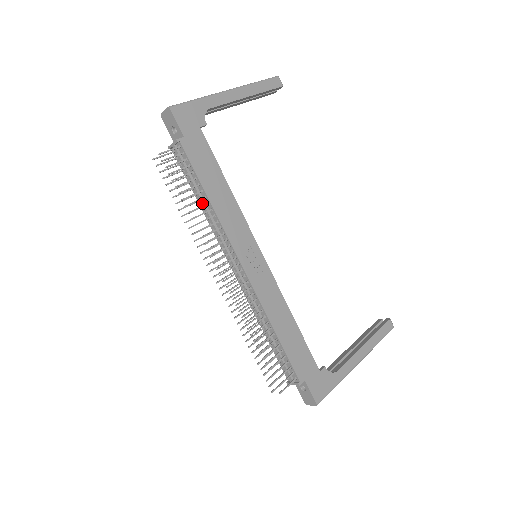
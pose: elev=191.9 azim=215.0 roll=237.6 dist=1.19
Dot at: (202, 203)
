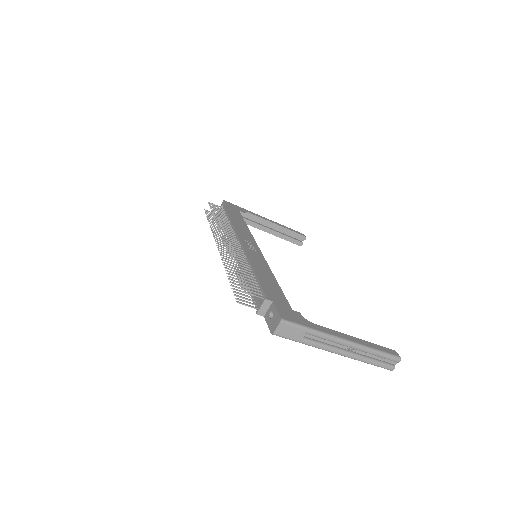
Dot at: occluded
